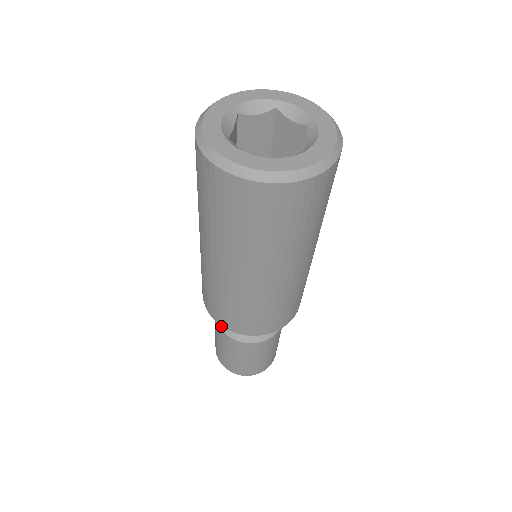
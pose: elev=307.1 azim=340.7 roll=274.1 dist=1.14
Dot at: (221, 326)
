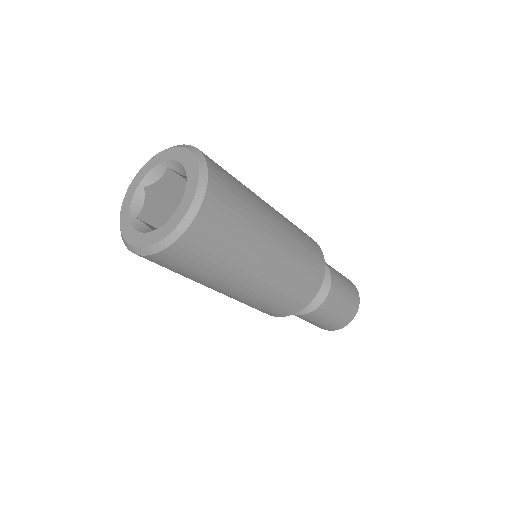
Dot at: occluded
